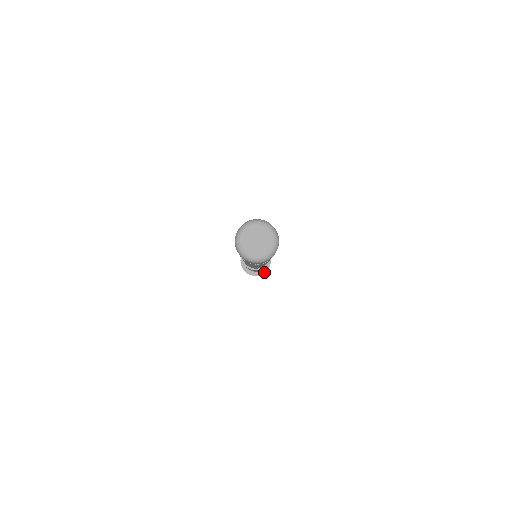
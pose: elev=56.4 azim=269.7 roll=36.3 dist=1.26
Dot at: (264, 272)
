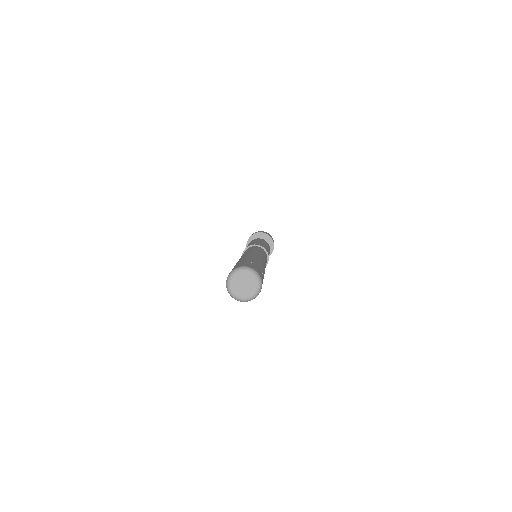
Dot at: occluded
